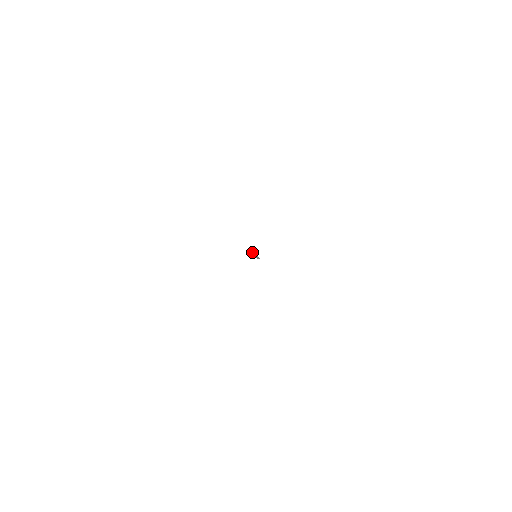
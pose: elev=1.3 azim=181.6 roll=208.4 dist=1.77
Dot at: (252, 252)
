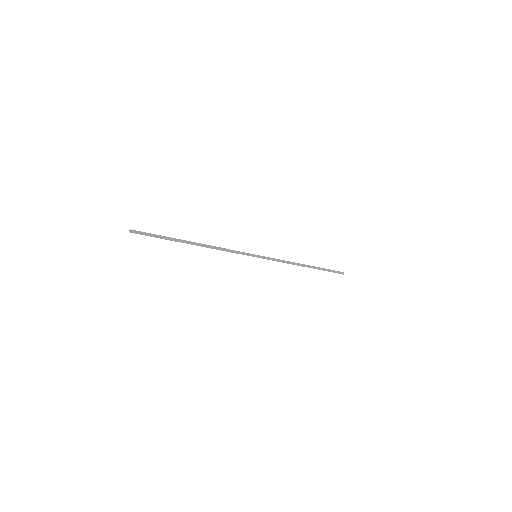
Dot at: (130, 231)
